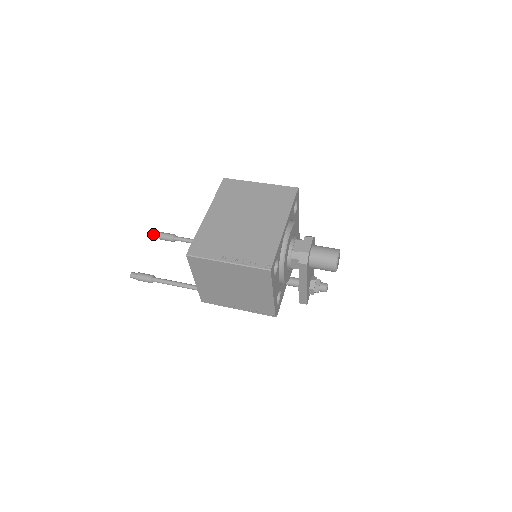
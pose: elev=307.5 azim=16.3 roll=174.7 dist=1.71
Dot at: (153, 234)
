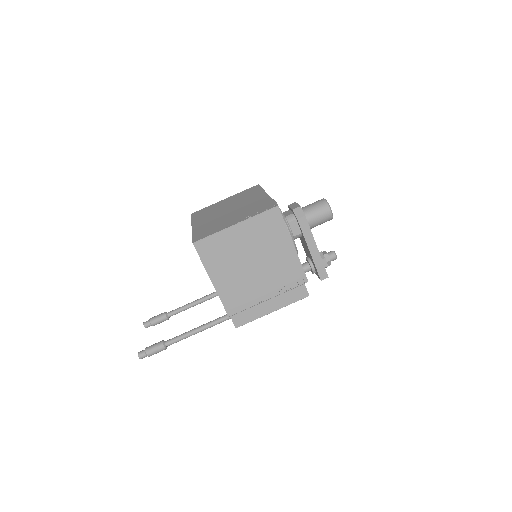
Dot at: (143, 324)
